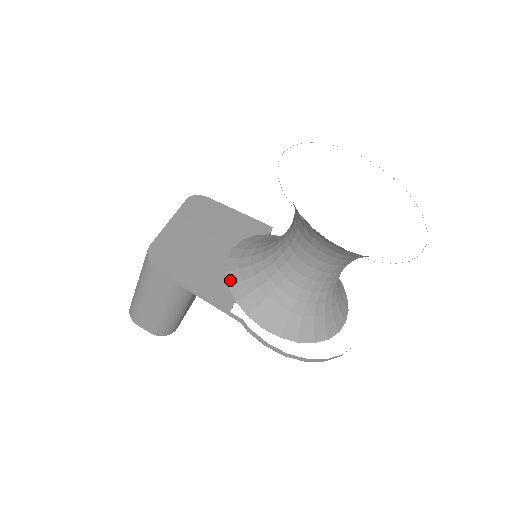
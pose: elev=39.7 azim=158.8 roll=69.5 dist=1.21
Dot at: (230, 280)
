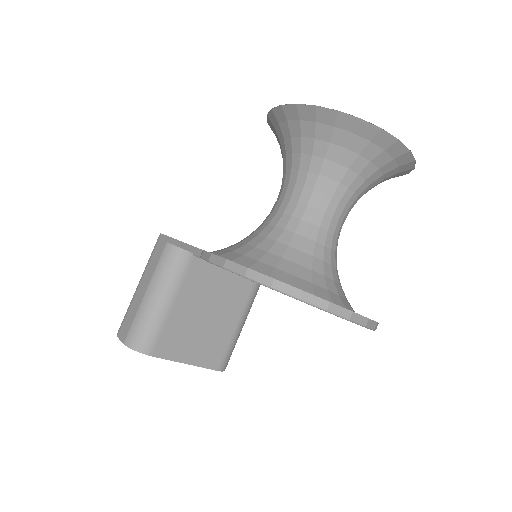
Dot at: occluded
